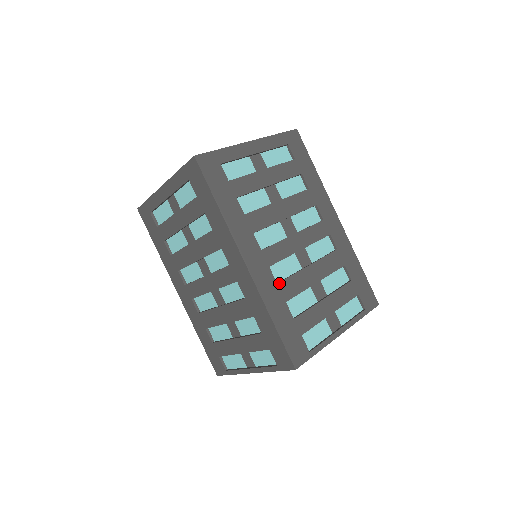
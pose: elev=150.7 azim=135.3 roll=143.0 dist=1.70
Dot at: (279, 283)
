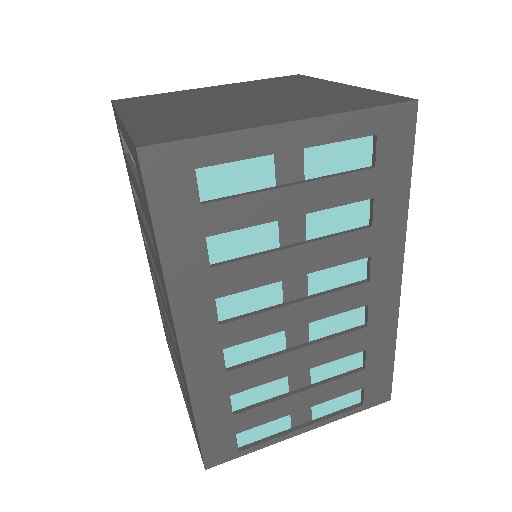
Dot at: (230, 371)
